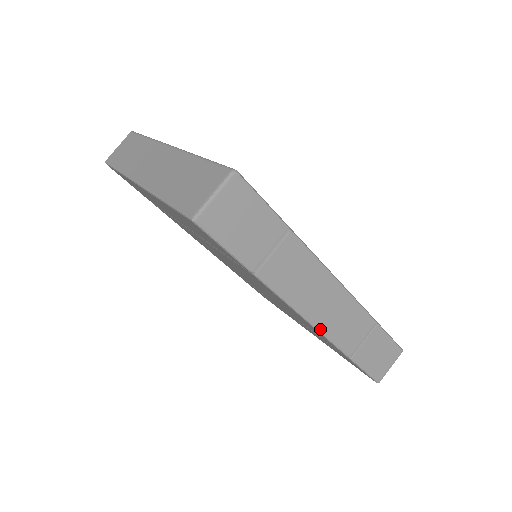
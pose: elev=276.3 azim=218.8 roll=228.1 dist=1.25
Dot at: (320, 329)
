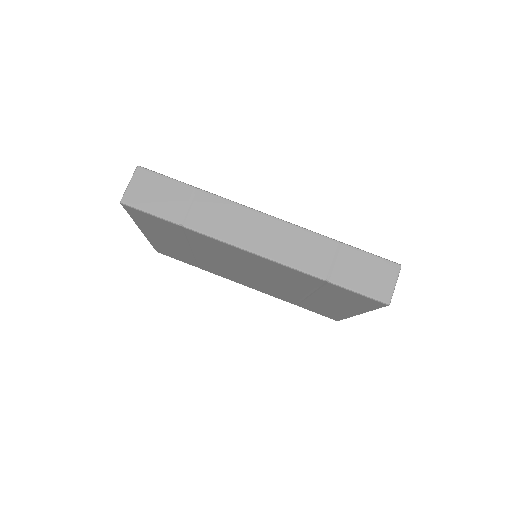
Dot at: (271, 258)
